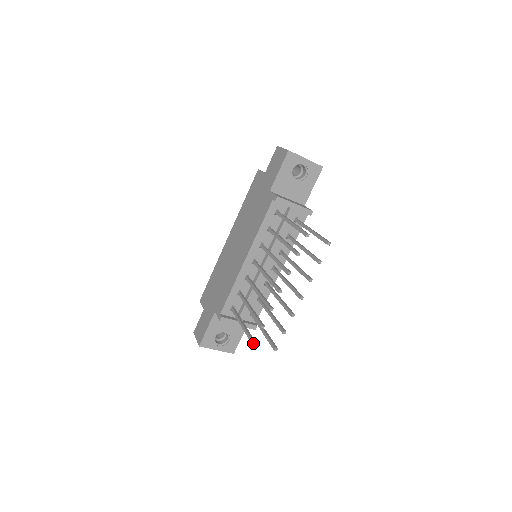
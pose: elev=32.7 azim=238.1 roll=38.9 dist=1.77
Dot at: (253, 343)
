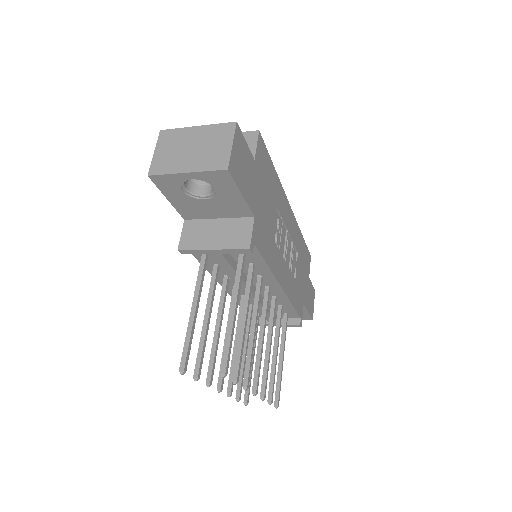
Dot at: (243, 402)
